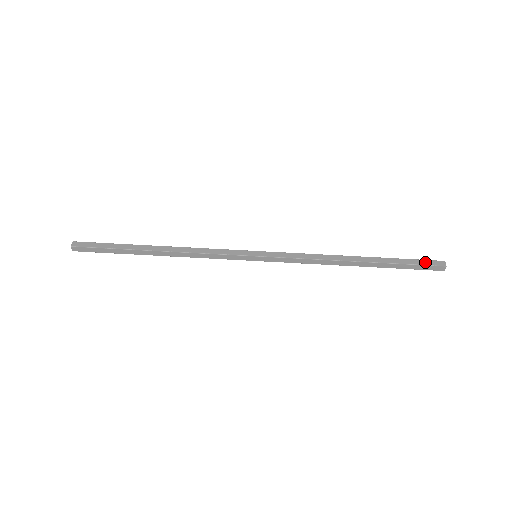
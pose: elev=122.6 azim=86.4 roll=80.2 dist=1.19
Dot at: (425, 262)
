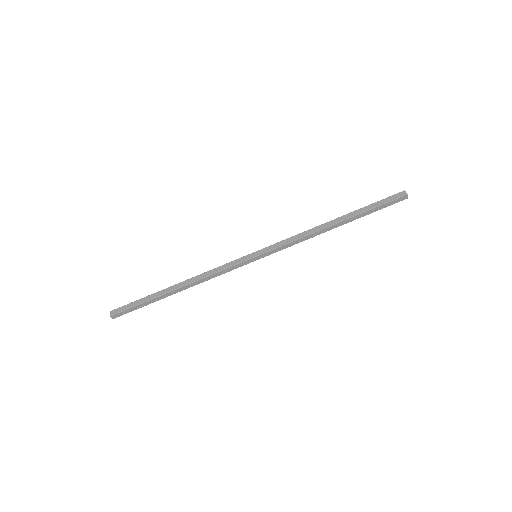
Dot at: (389, 199)
